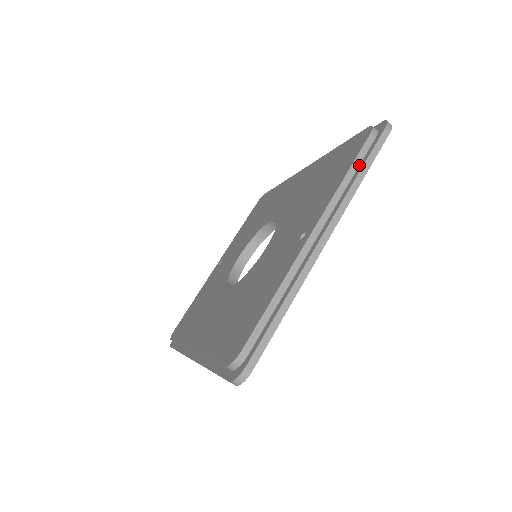
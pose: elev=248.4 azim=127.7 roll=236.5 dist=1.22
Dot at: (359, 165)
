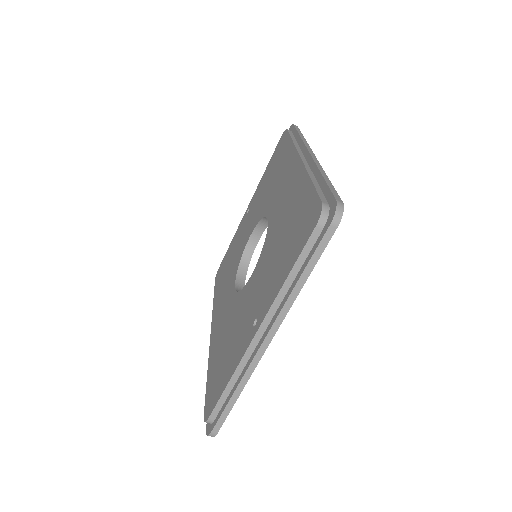
Dot at: (303, 263)
